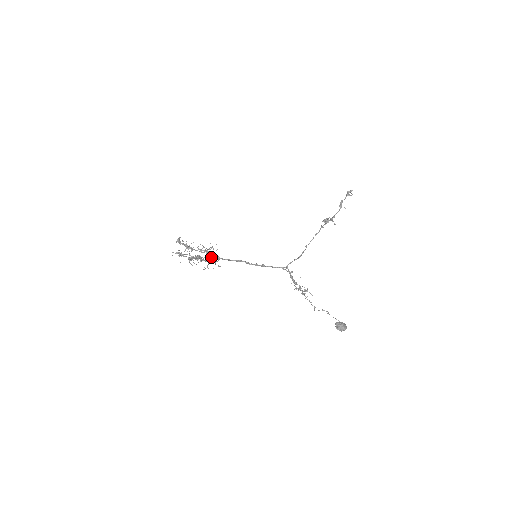
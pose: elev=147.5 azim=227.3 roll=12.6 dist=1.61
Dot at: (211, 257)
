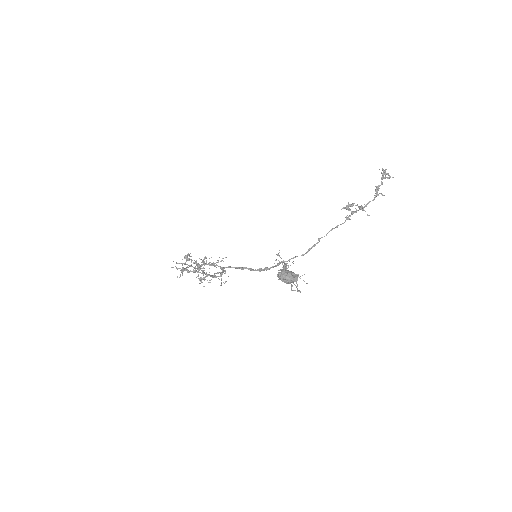
Dot at: (218, 272)
